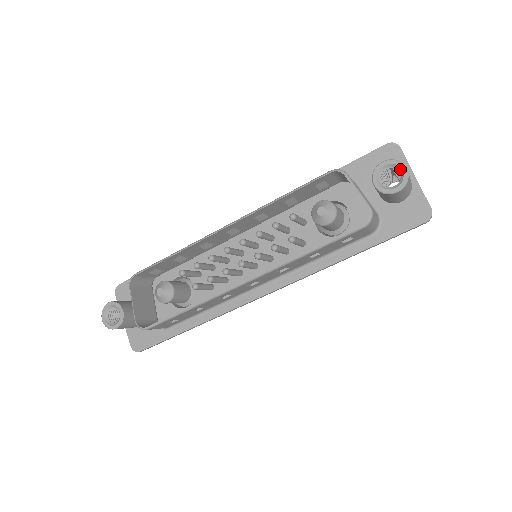
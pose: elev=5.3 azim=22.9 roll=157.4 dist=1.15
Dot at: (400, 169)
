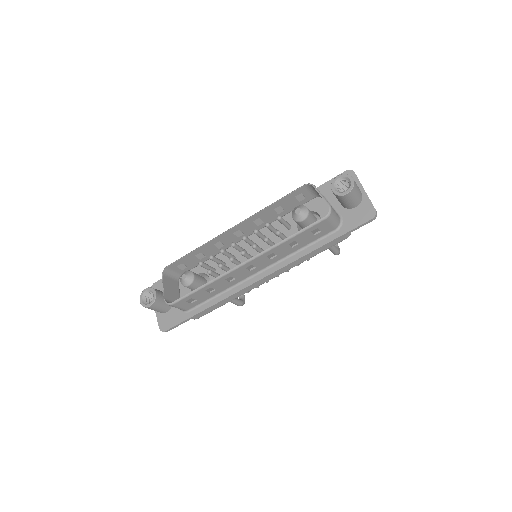
Dot at: (349, 179)
